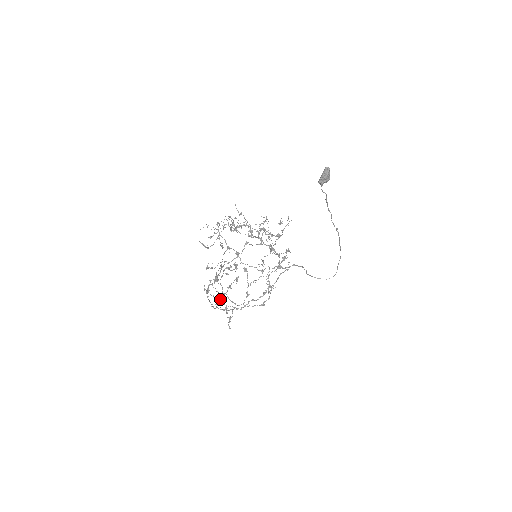
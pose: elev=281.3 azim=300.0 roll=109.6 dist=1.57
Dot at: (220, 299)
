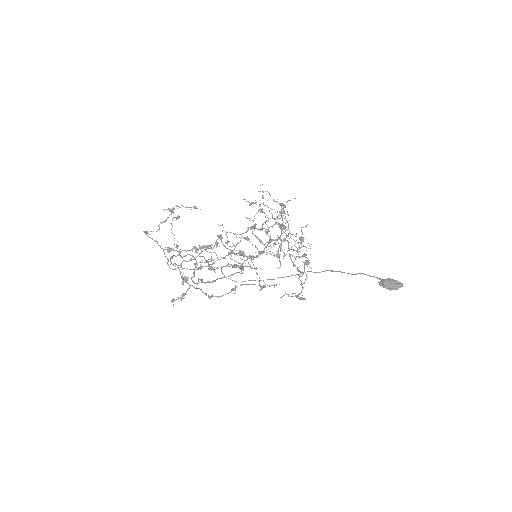
Dot at: (179, 254)
